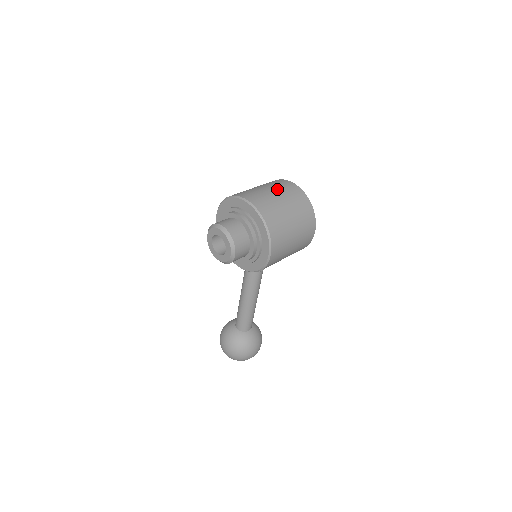
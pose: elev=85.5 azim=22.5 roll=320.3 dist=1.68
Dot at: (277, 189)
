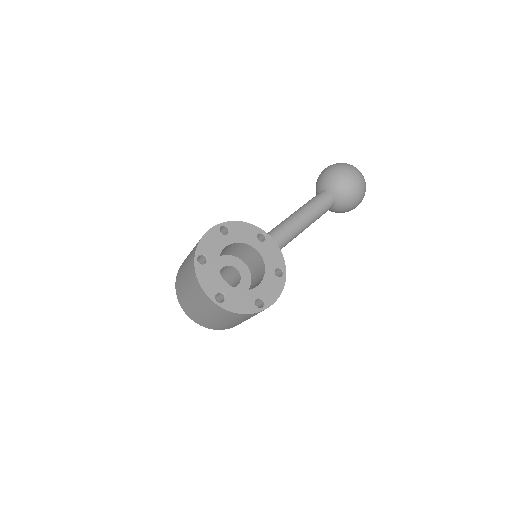
Dot at: (197, 302)
